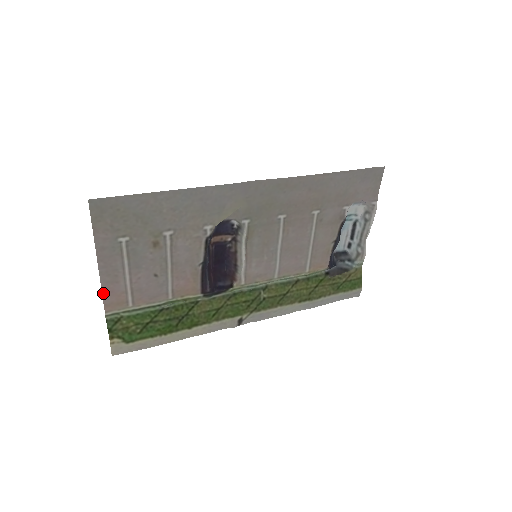
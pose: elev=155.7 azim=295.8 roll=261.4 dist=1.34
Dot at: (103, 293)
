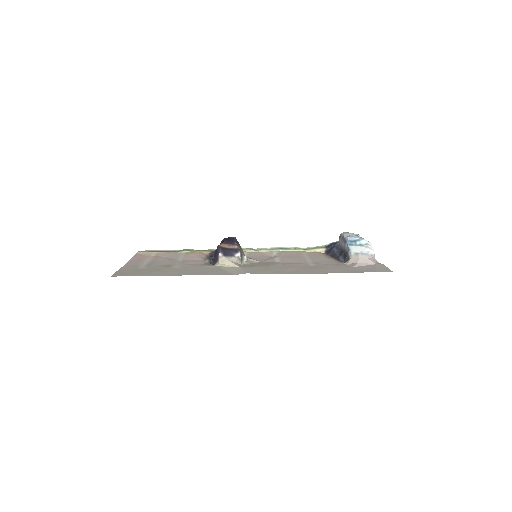
Dot at: (133, 257)
